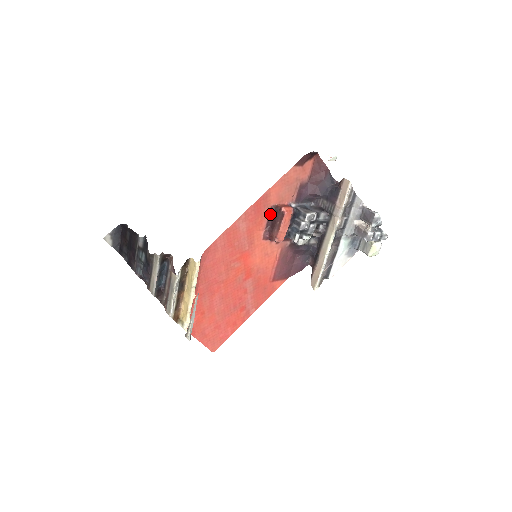
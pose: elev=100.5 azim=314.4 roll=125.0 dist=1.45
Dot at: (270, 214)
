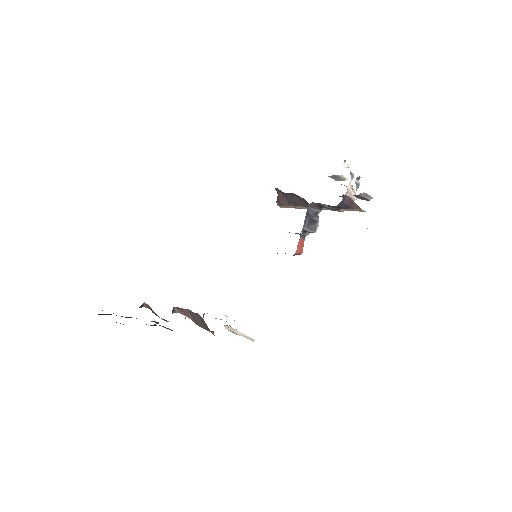
Dot at: occluded
